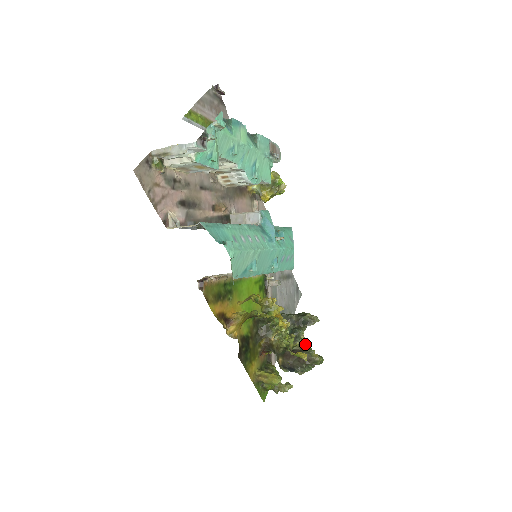
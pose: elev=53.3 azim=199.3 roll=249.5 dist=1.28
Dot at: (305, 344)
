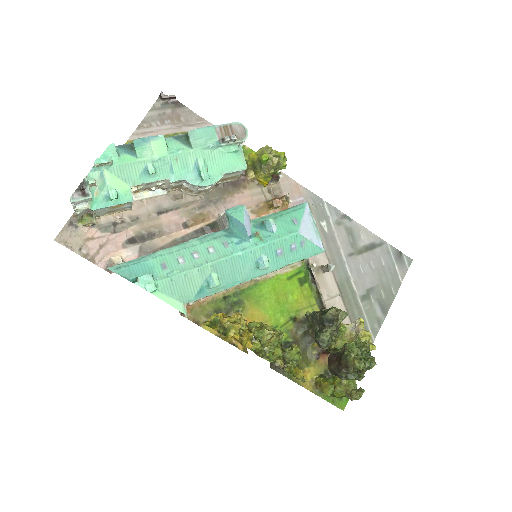
Dot at: (348, 345)
